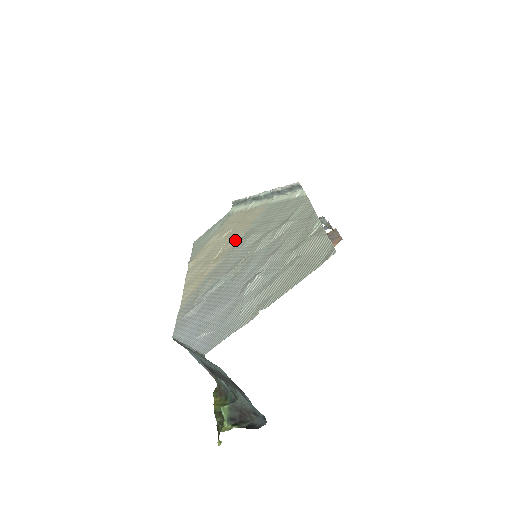
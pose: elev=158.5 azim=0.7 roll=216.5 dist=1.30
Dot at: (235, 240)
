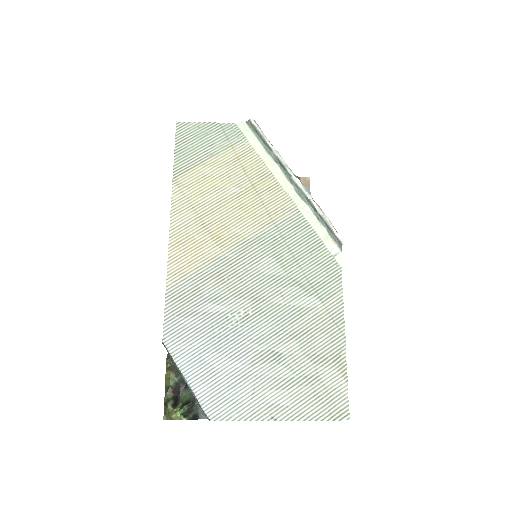
Dot at: (247, 229)
